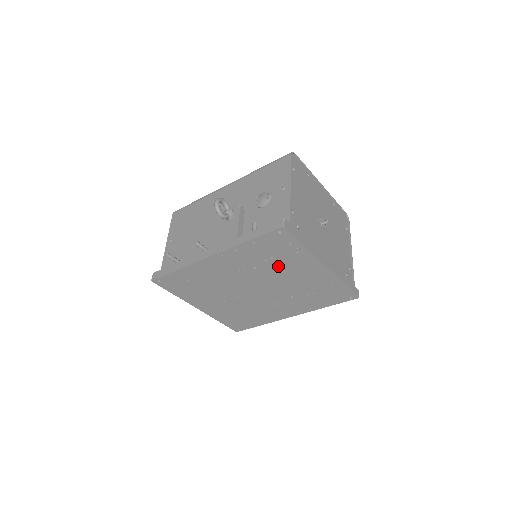
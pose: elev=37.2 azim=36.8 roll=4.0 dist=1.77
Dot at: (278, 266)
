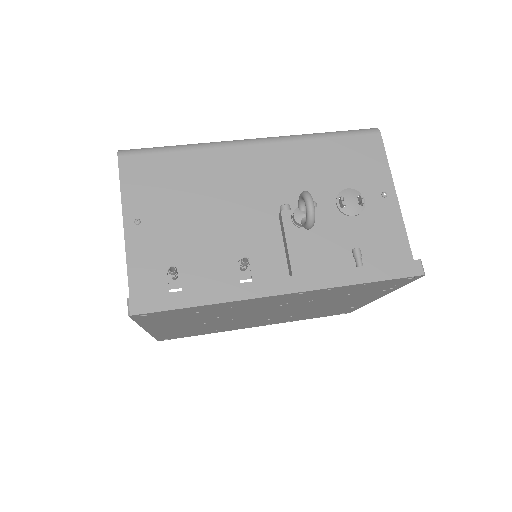
Dot at: (338, 299)
